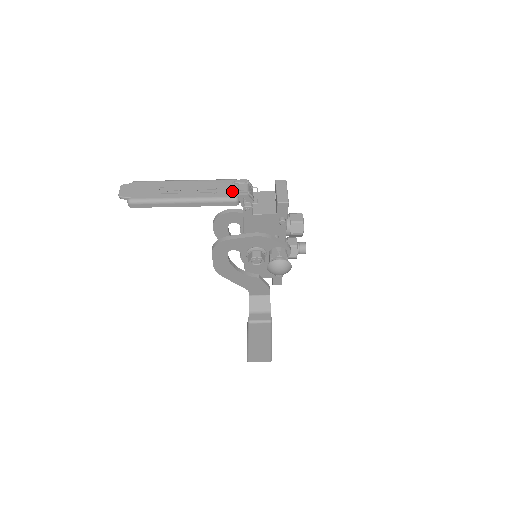
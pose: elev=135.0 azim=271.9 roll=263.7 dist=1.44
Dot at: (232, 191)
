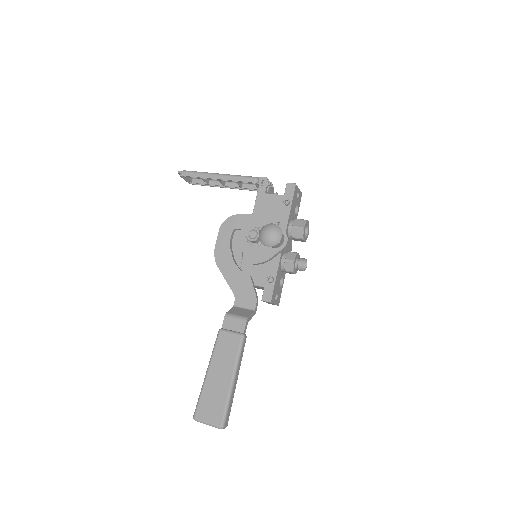
Dot at: occluded
